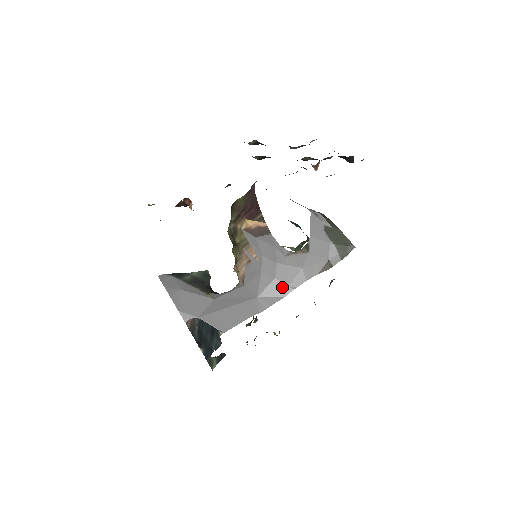
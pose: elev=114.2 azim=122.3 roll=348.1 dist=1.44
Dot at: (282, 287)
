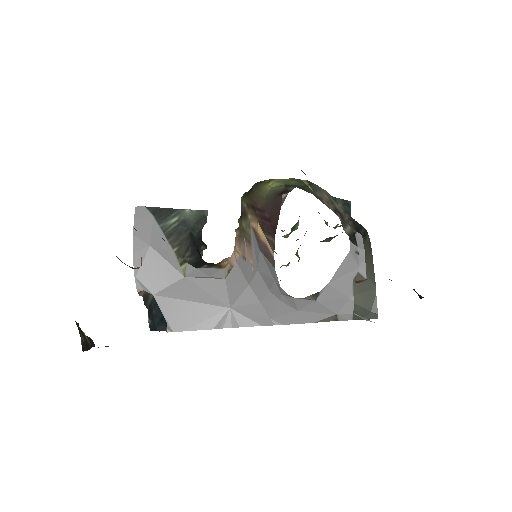
Dot at: (263, 315)
